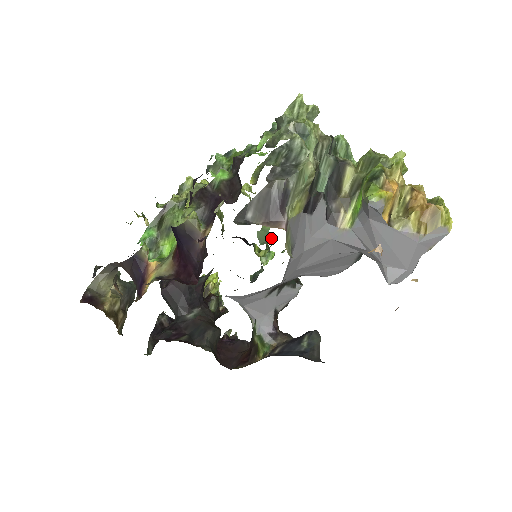
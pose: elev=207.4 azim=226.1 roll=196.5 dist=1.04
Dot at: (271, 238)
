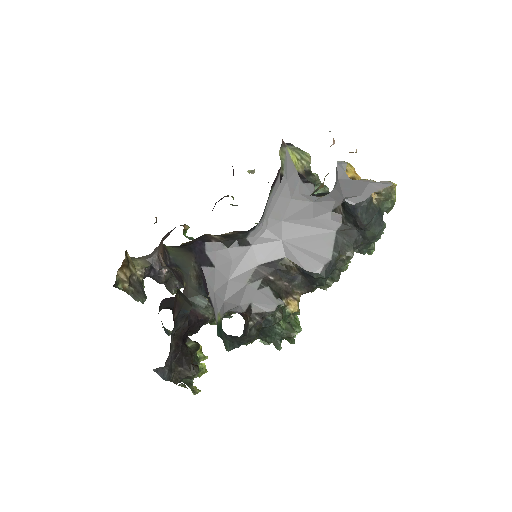
Dot at: occluded
